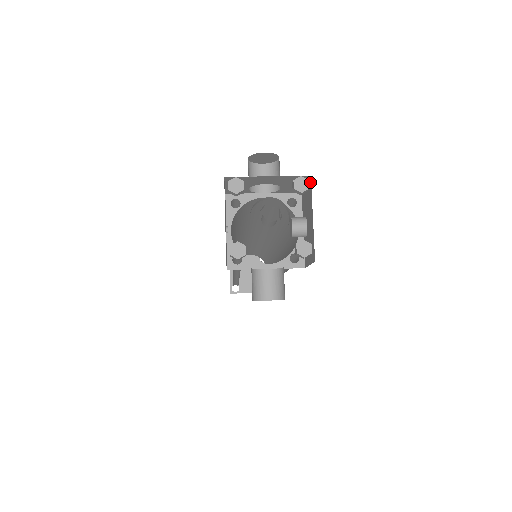
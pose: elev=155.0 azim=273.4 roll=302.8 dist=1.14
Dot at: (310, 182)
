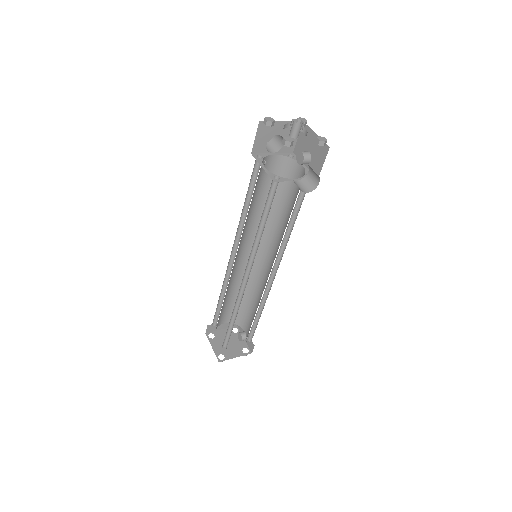
Dot at: occluded
